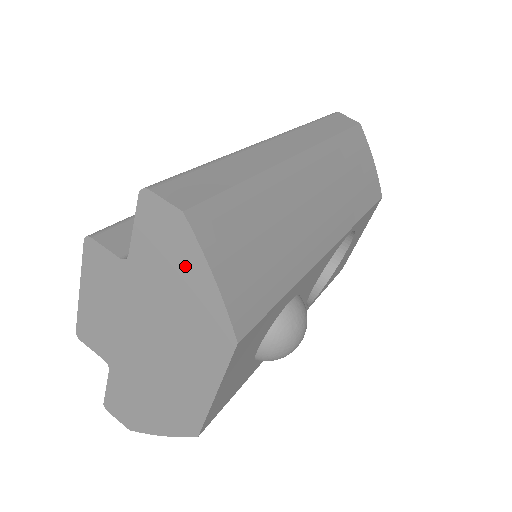
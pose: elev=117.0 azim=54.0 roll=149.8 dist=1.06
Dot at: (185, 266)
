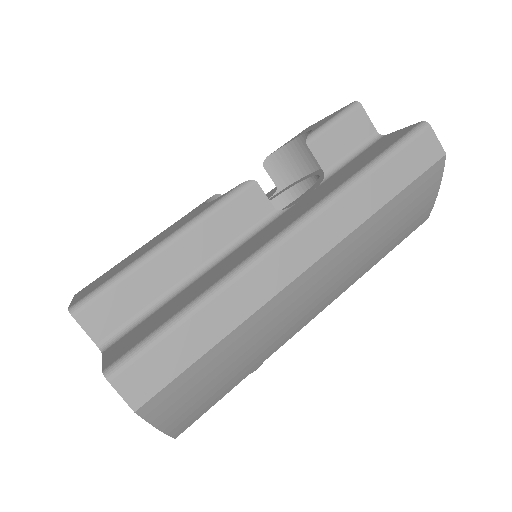
Dot at: occluded
